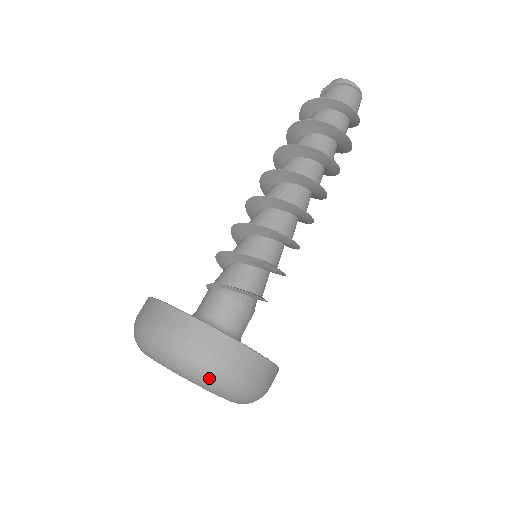
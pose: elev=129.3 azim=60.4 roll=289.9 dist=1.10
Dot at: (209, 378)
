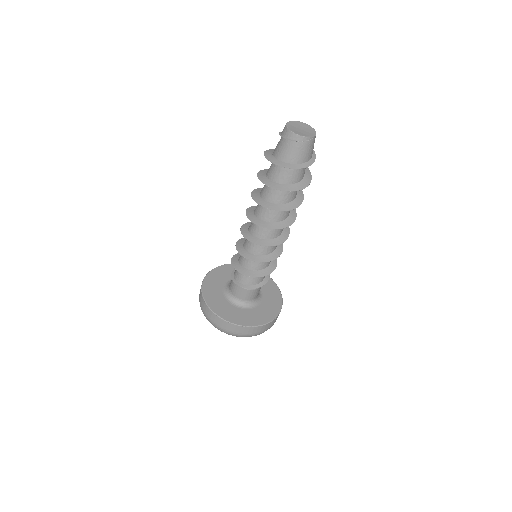
Dot at: occluded
